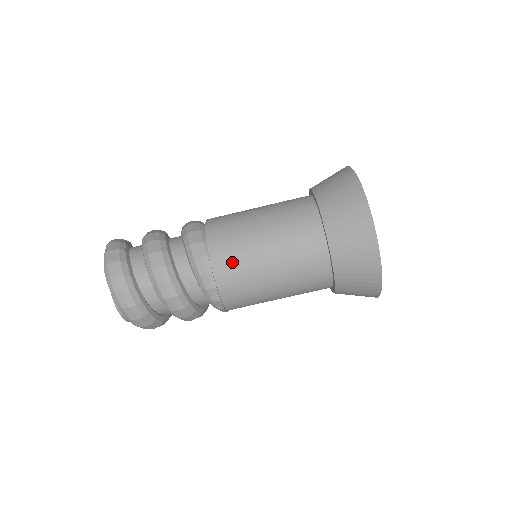
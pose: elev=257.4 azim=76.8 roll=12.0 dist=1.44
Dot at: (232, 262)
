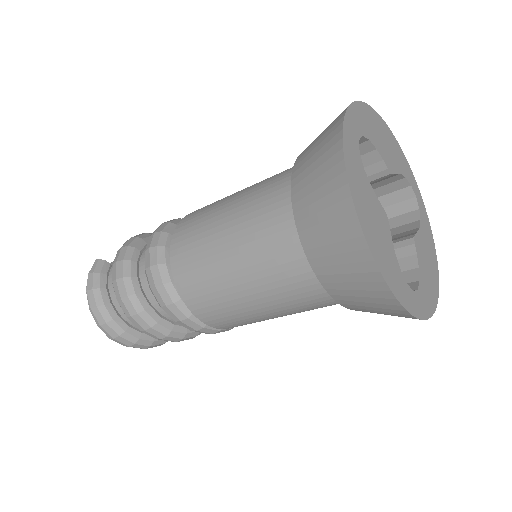
Dot at: occluded
